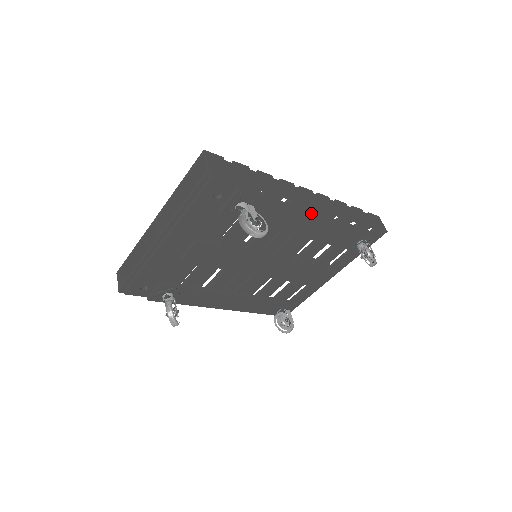
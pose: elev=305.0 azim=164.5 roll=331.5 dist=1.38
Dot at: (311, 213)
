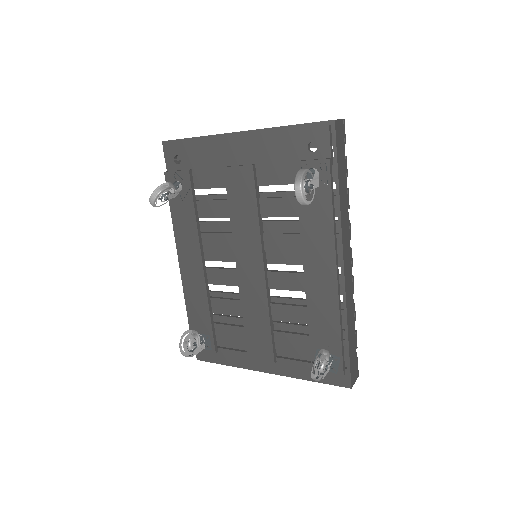
Dot at: (337, 262)
